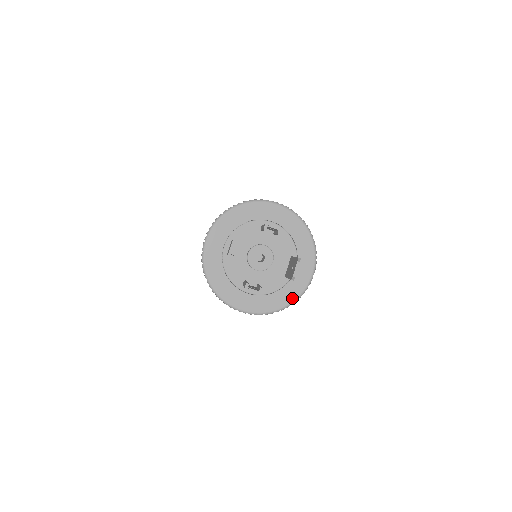
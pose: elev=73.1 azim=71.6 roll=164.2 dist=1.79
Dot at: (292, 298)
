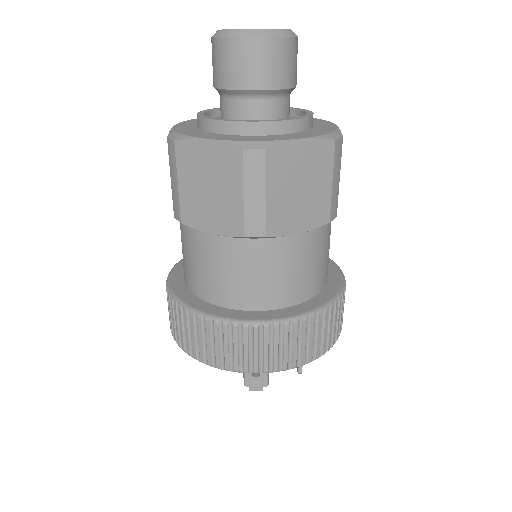
Dot at: occluded
